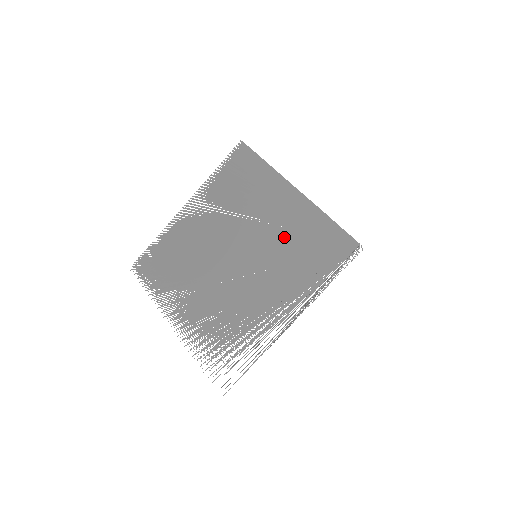
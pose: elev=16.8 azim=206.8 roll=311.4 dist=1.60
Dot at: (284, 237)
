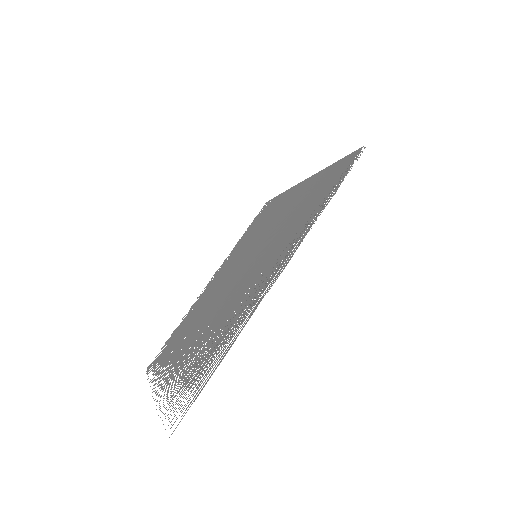
Dot at: (285, 217)
